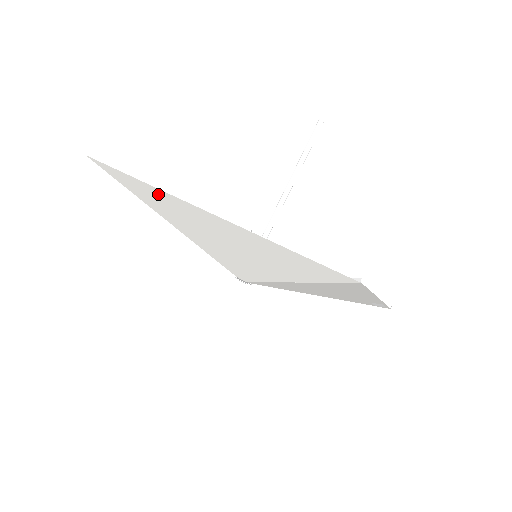
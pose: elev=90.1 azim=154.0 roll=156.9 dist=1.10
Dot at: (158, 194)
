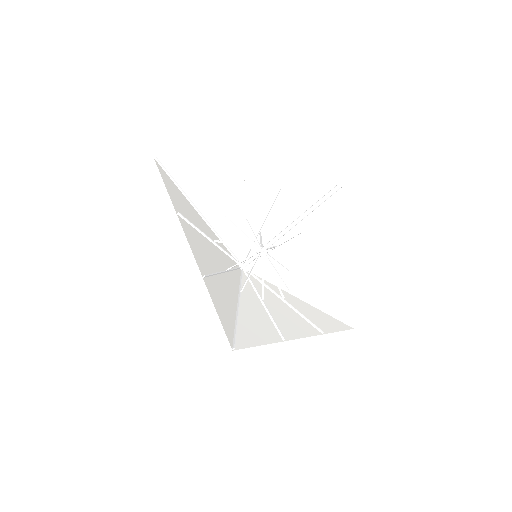
Dot at: (180, 211)
